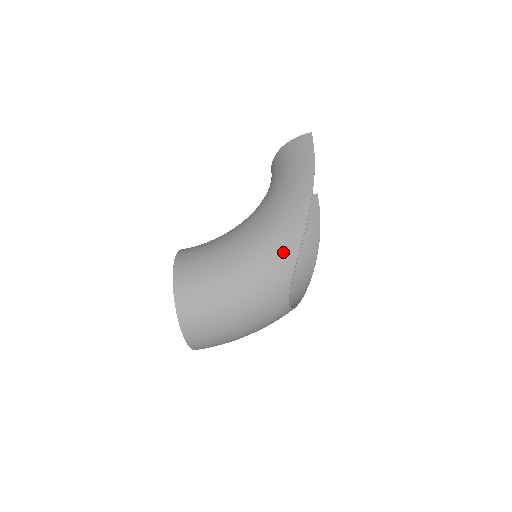
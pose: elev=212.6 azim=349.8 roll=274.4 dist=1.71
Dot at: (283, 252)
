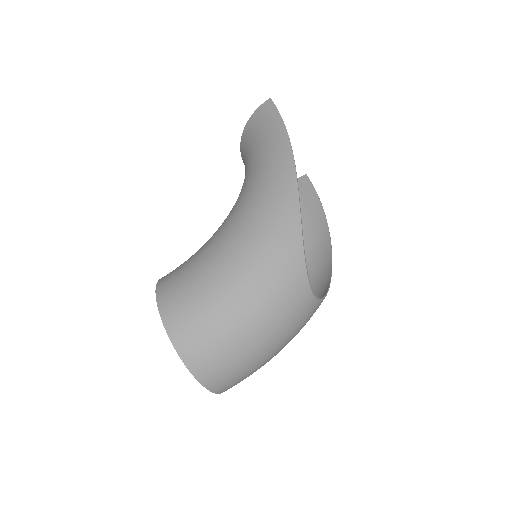
Dot at: (281, 229)
